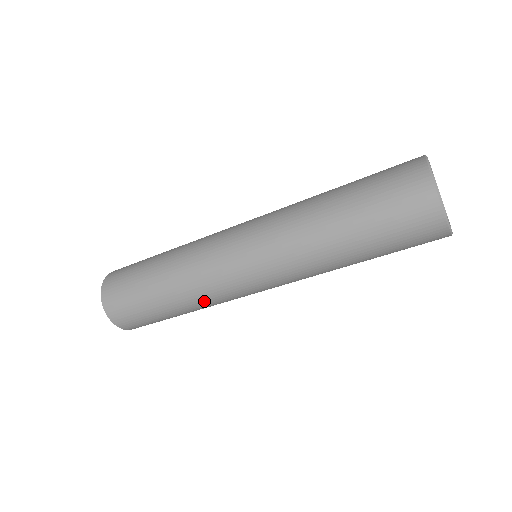
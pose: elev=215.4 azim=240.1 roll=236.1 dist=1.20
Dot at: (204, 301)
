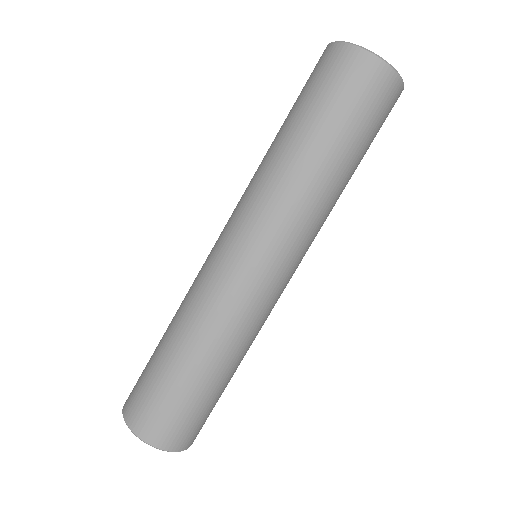
Dot at: (229, 332)
